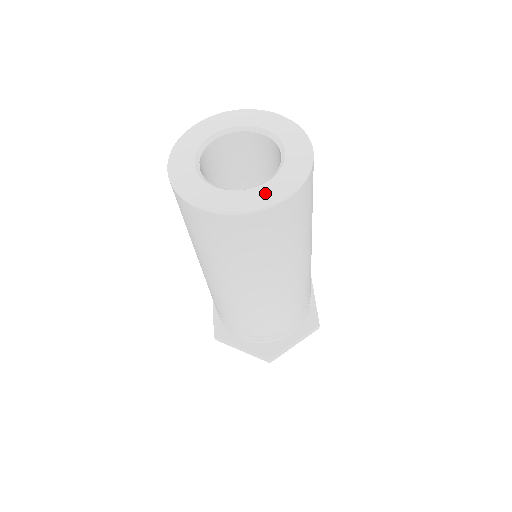
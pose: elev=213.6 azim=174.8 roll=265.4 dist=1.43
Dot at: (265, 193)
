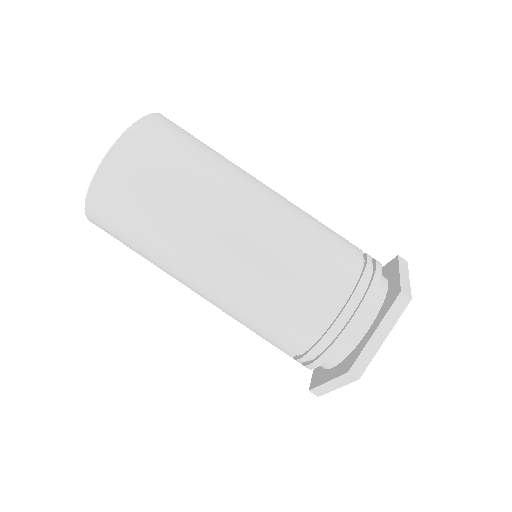
Dot at: occluded
